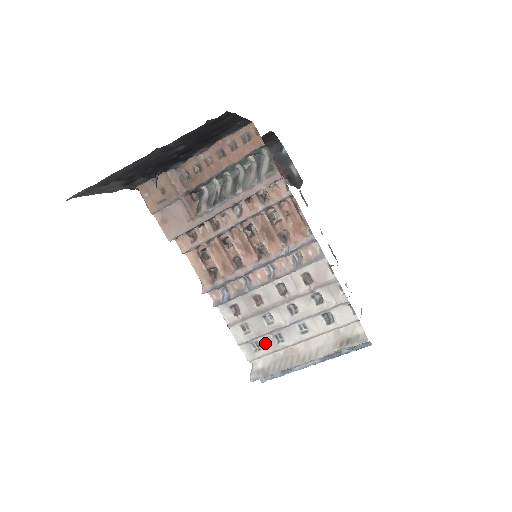
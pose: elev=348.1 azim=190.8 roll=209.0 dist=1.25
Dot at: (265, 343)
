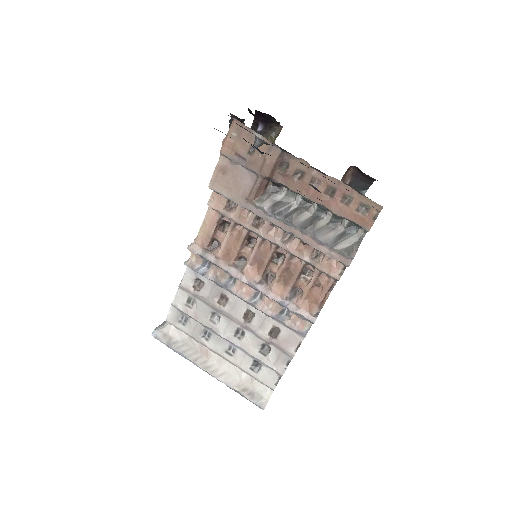
Dot at: (193, 326)
